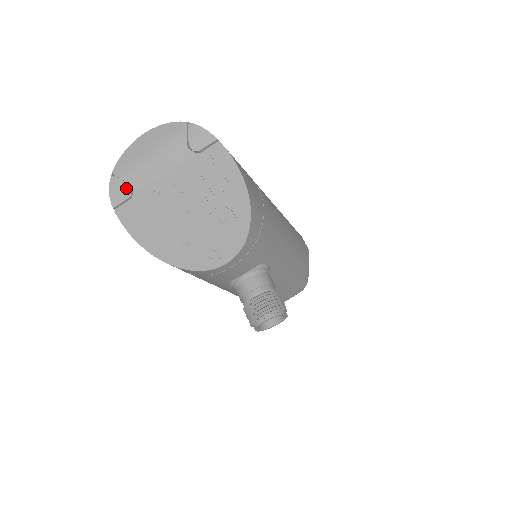
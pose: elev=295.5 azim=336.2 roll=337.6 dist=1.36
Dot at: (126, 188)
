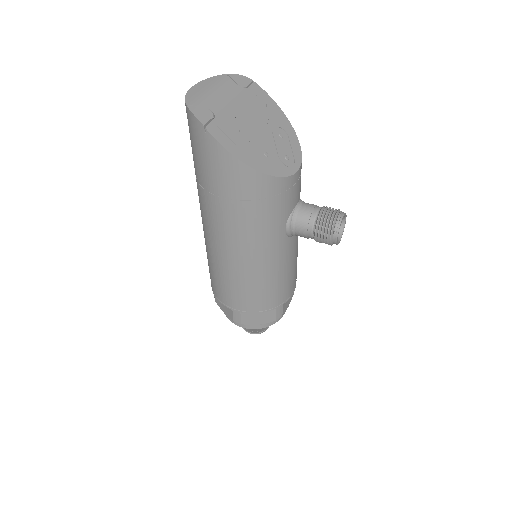
Dot at: (207, 111)
